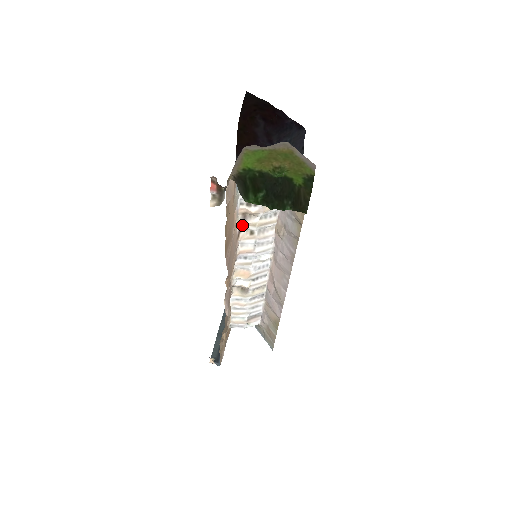
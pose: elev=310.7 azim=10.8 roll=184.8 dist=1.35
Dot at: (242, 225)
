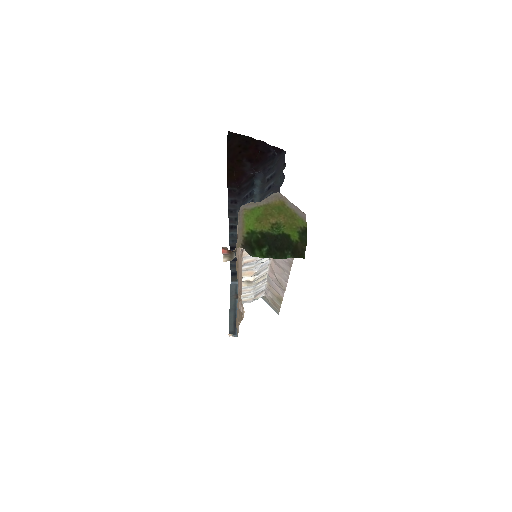
Dot at: occluded
